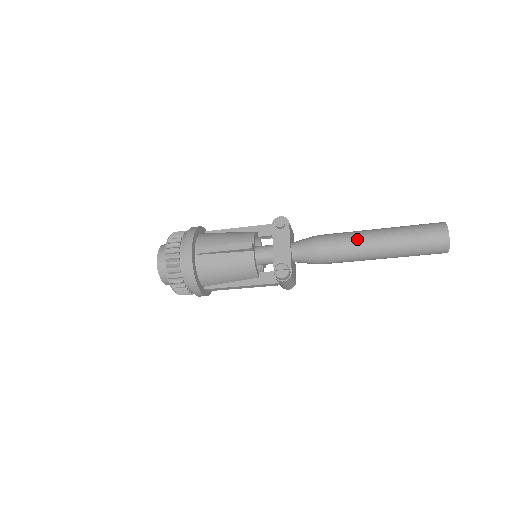
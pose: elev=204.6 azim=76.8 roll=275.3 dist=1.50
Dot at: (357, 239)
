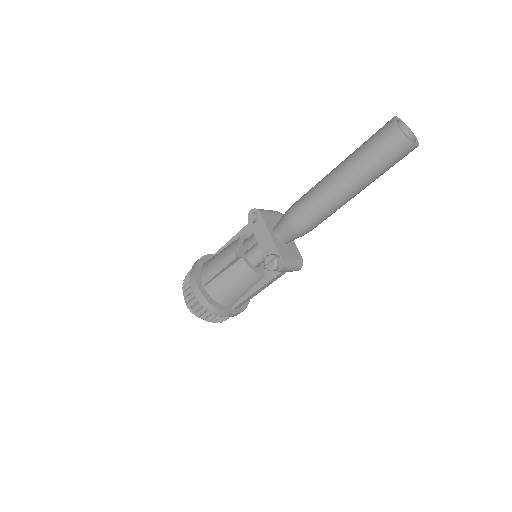
Dot at: (319, 191)
